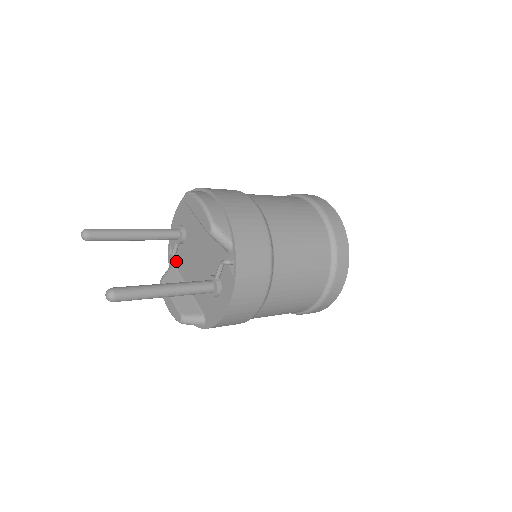
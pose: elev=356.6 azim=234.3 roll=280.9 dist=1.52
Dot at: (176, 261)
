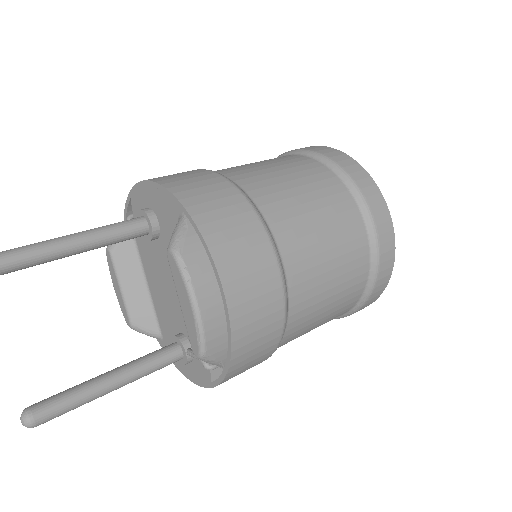
Dot at: occluded
